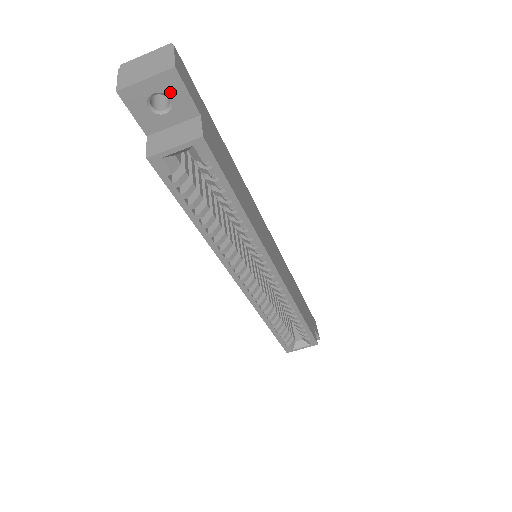
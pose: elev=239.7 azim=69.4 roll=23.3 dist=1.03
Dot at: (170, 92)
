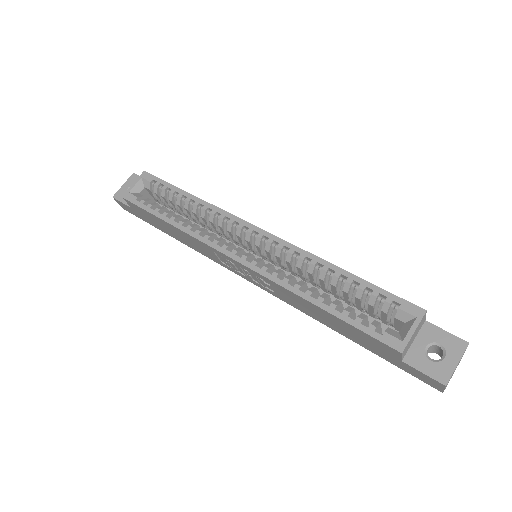
Dot at: occluded
